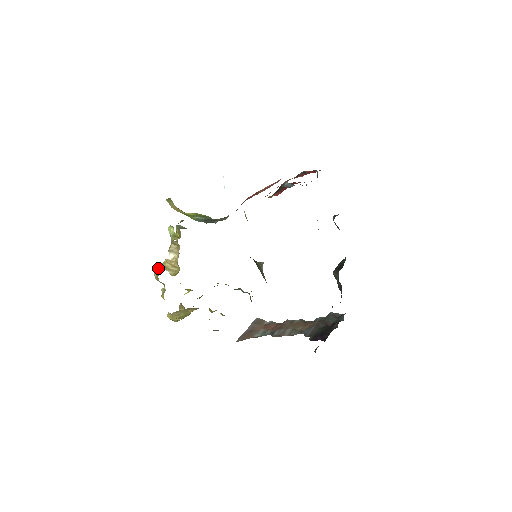
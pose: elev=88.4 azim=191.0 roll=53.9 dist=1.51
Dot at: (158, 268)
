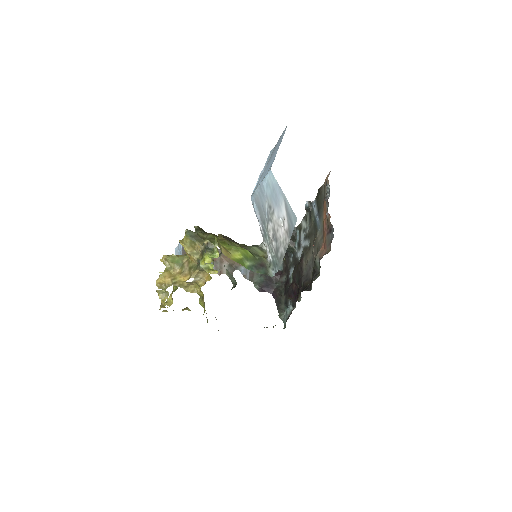
Dot at: (165, 280)
